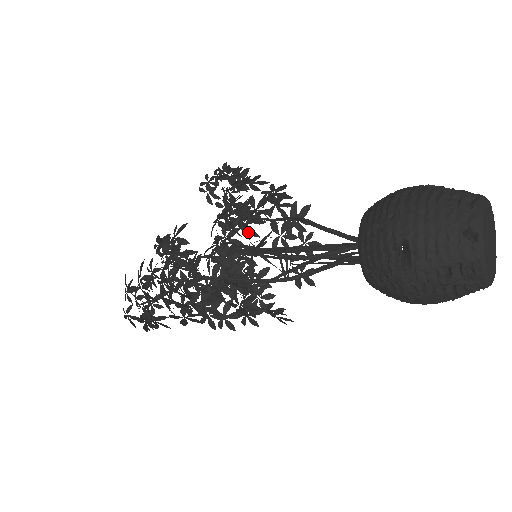
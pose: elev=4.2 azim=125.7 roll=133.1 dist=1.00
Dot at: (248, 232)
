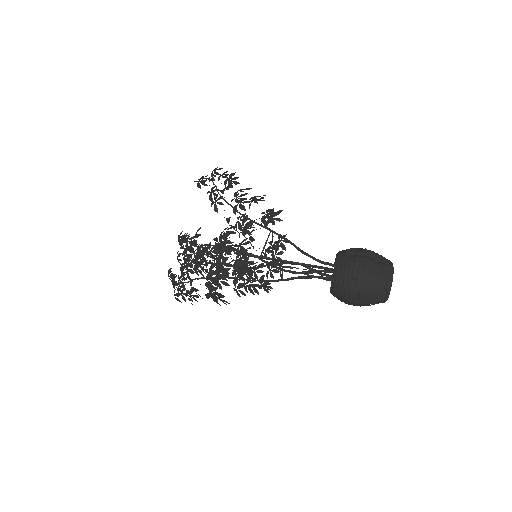
Dot at: occluded
